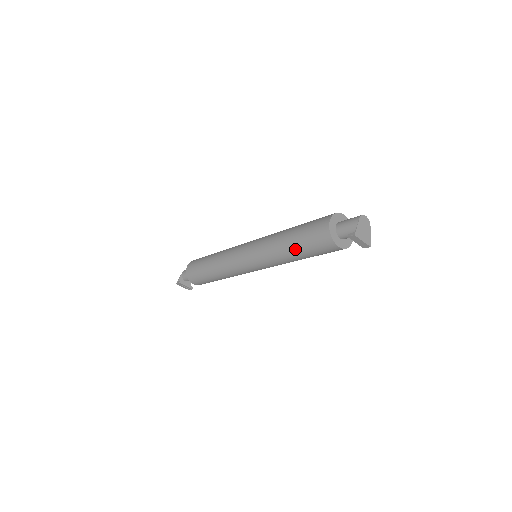
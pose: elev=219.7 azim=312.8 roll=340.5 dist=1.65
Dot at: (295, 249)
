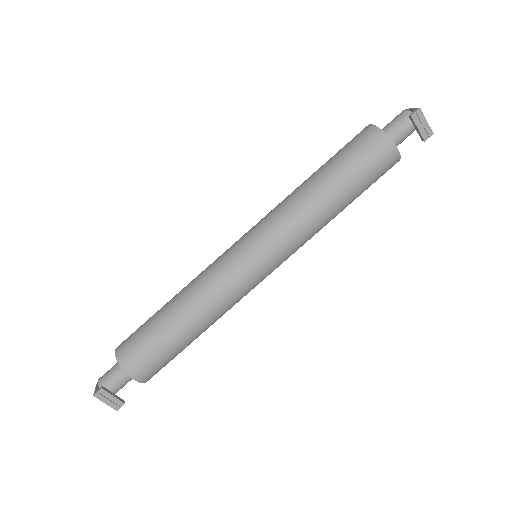
Dot at: (335, 181)
